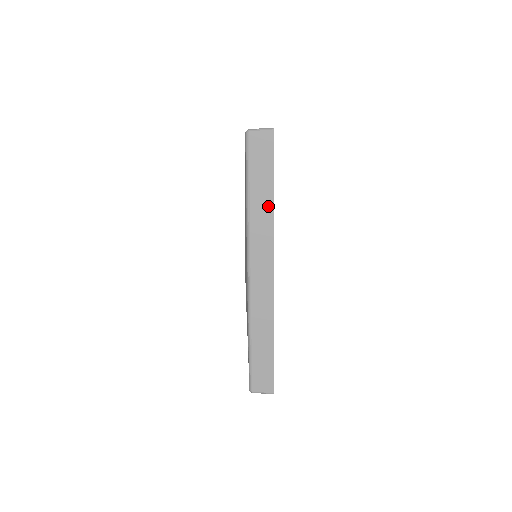
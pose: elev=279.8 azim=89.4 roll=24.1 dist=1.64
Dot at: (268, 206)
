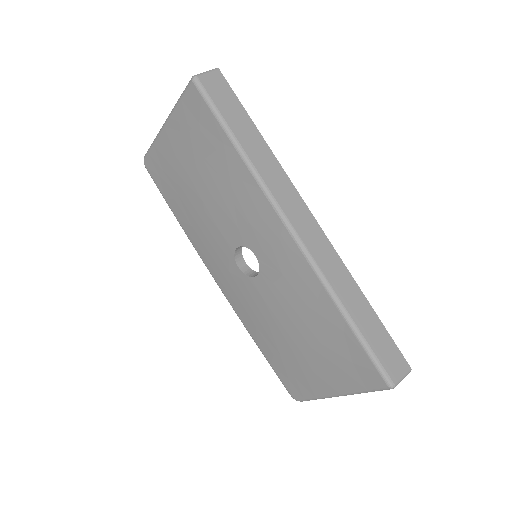
Dot at: (263, 147)
